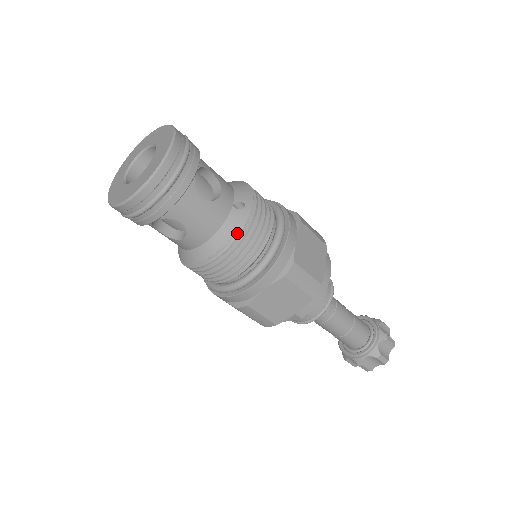
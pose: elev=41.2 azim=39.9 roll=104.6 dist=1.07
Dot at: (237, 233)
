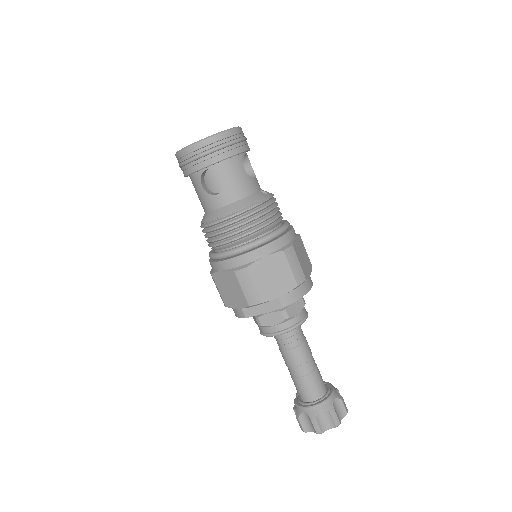
Dot at: (260, 202)
